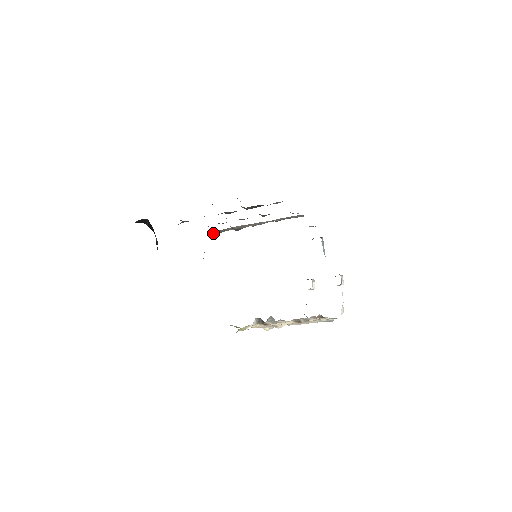
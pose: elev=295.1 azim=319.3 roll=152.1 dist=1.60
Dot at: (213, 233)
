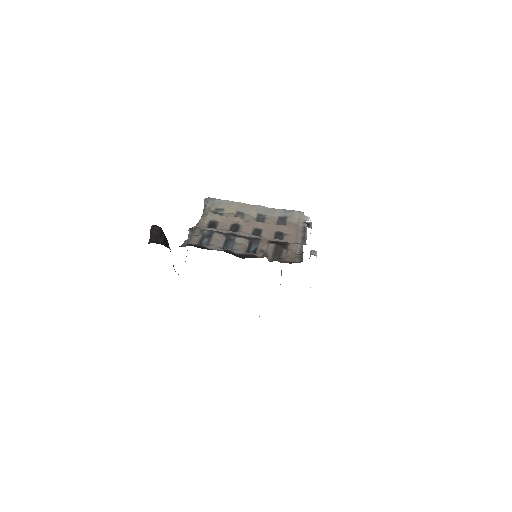
Dot at: (210, 204)
